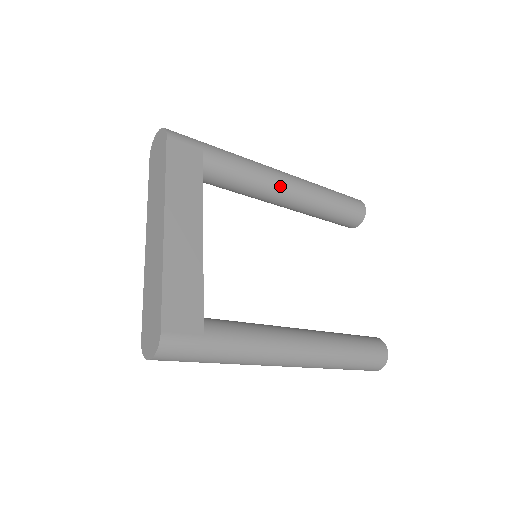
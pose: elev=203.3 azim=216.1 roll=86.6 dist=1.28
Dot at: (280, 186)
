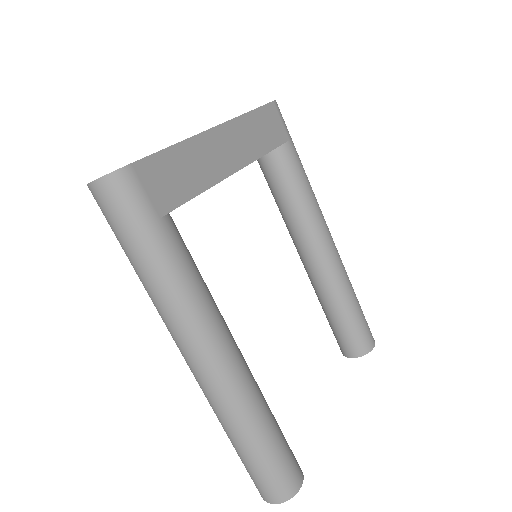
Dot at: (321, 237)
